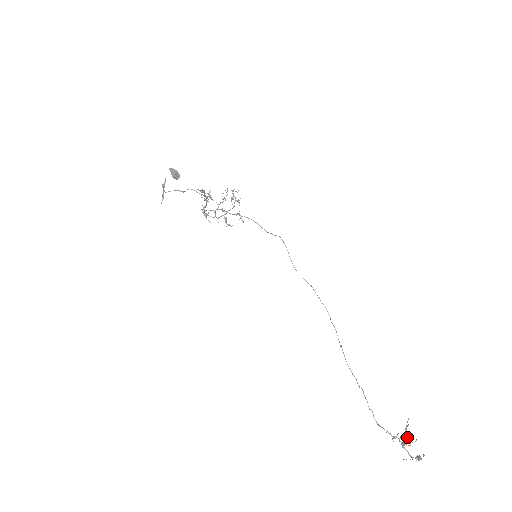
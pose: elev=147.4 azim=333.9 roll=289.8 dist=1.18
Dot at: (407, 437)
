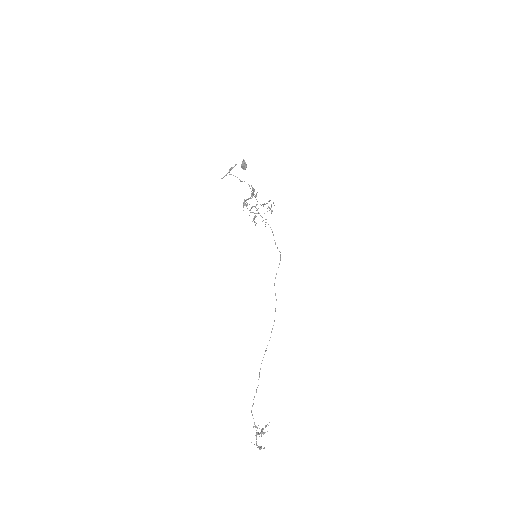
Dot at: (262, 431)
